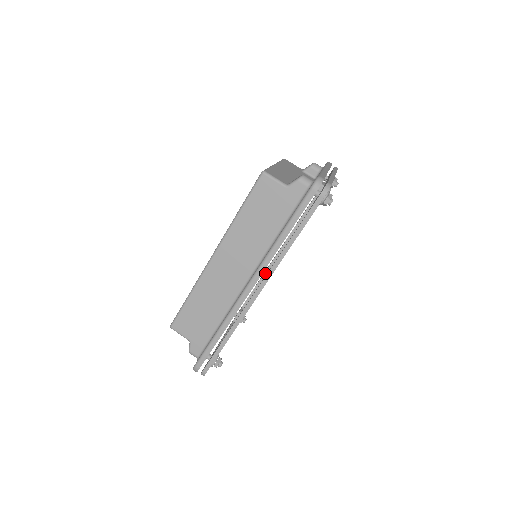
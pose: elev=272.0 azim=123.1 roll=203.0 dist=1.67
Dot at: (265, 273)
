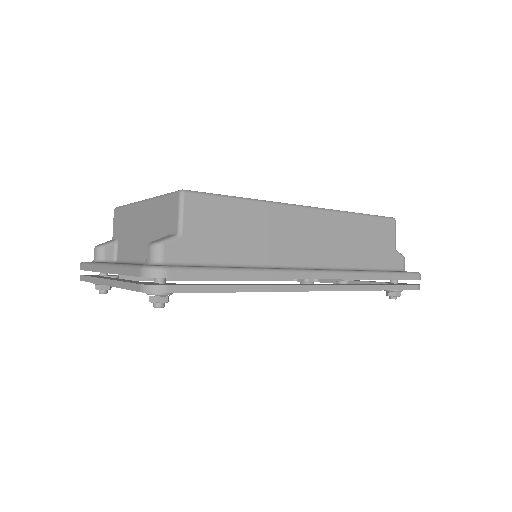
Dot at: occluded
